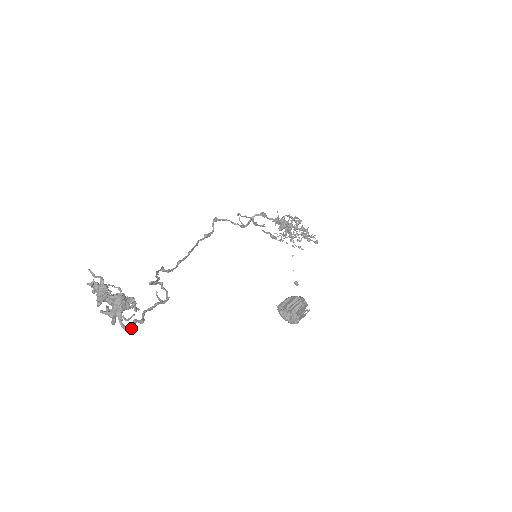
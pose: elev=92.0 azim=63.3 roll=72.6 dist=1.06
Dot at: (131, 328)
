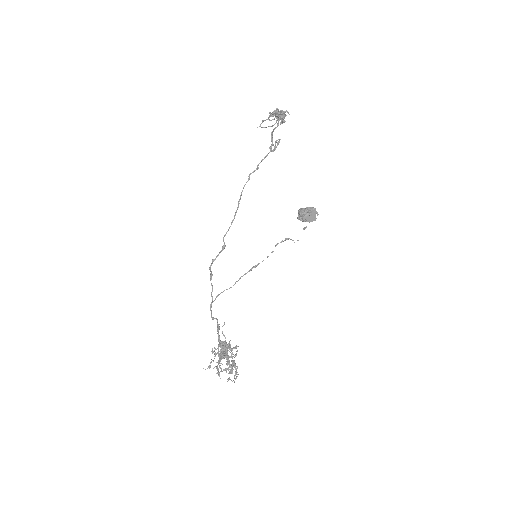
Dot at: occluded
